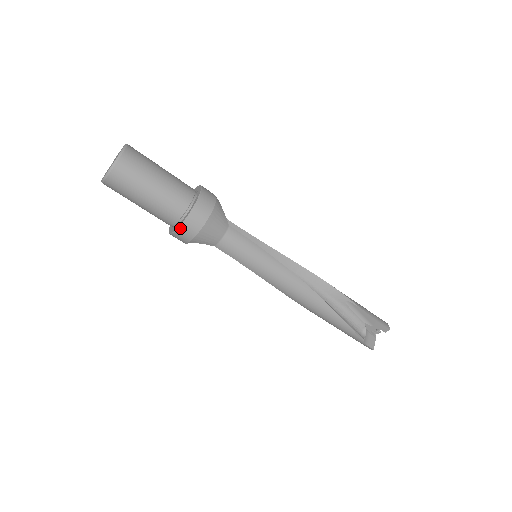
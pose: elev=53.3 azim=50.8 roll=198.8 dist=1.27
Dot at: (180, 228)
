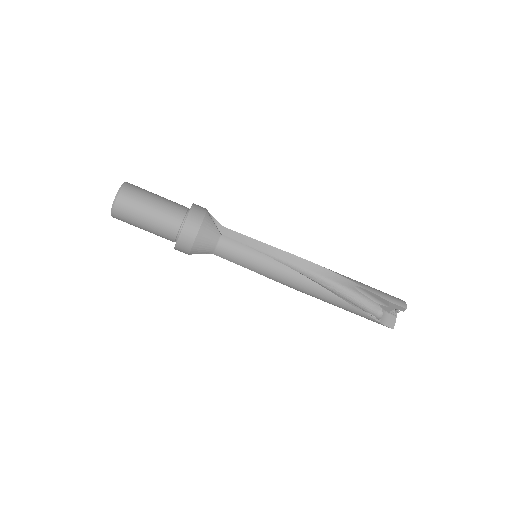
Dot at: (177, 244)
